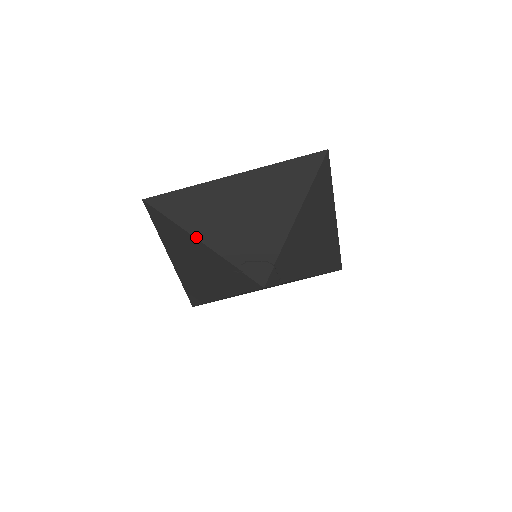
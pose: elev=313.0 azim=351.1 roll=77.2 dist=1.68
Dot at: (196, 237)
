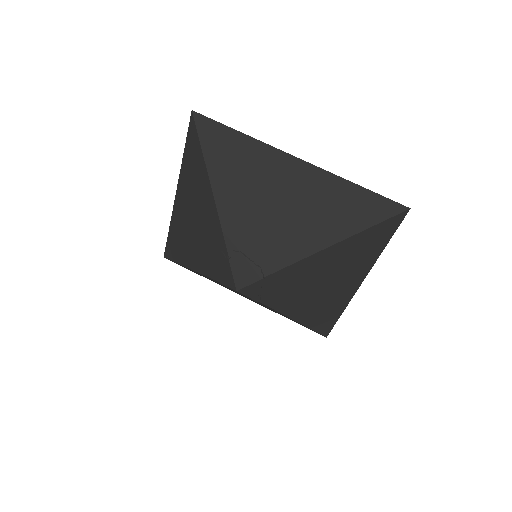
Dot at: (213, 188)
